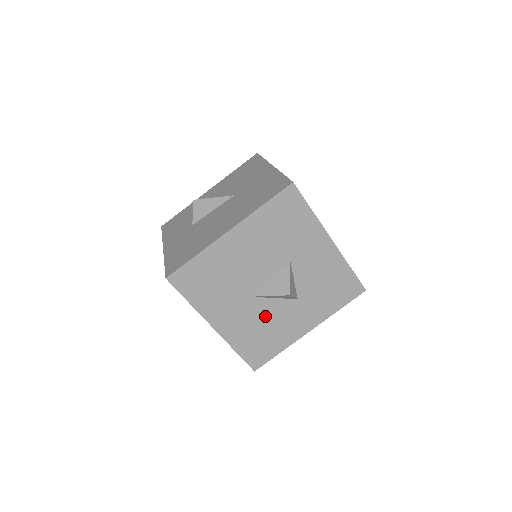
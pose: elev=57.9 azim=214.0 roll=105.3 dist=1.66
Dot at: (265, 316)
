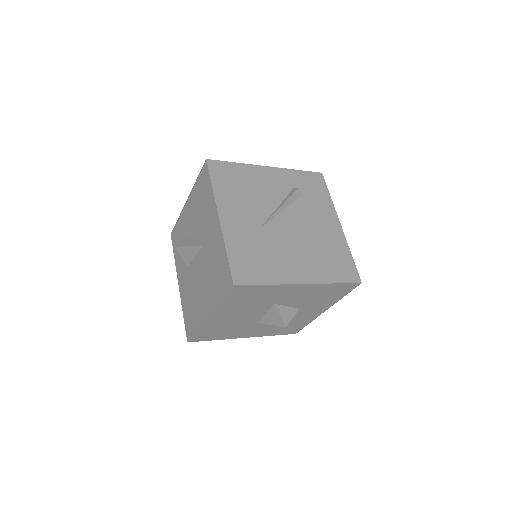
Dot at: occluded
